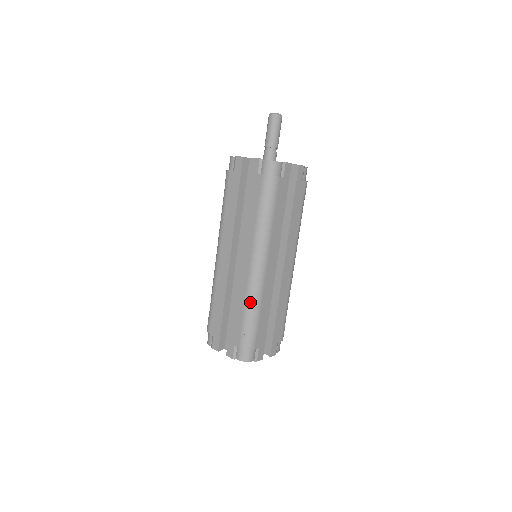
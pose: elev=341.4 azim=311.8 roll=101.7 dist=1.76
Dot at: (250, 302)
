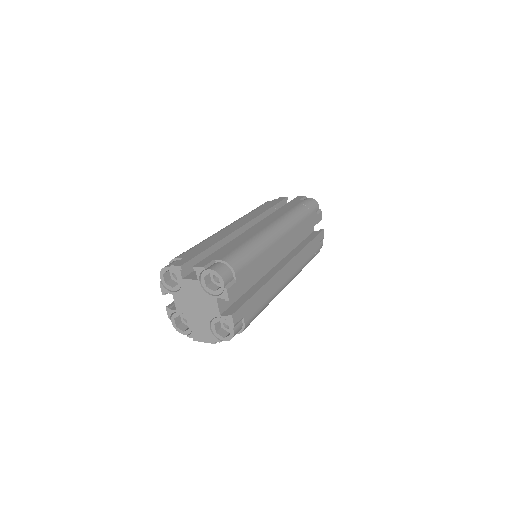
Dot at: (256, 240)
